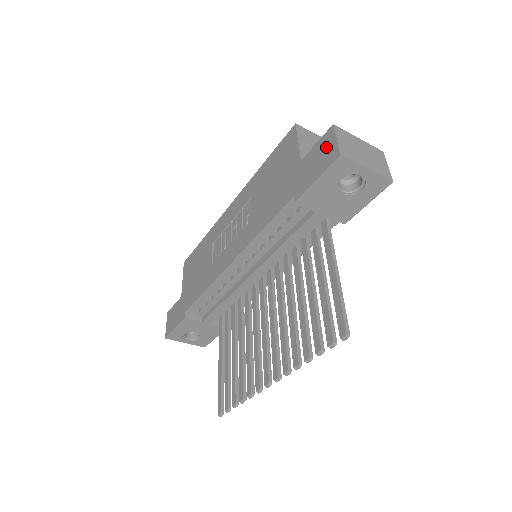
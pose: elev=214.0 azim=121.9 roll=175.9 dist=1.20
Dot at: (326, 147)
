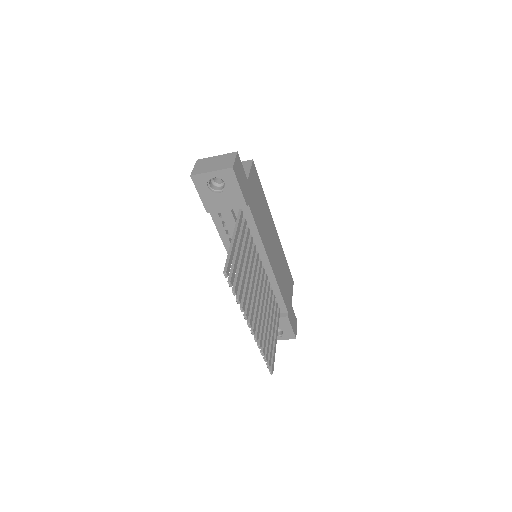
Dot at: occluded
